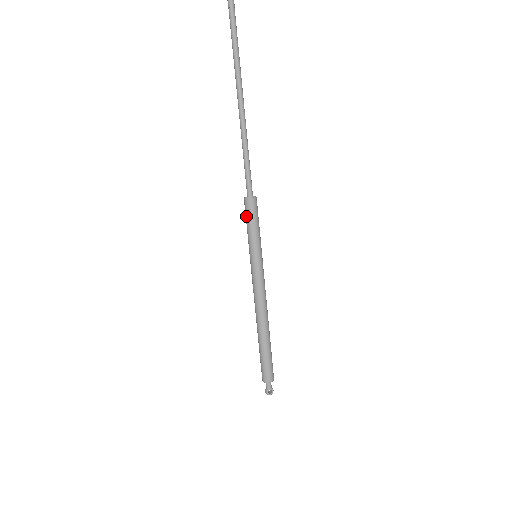
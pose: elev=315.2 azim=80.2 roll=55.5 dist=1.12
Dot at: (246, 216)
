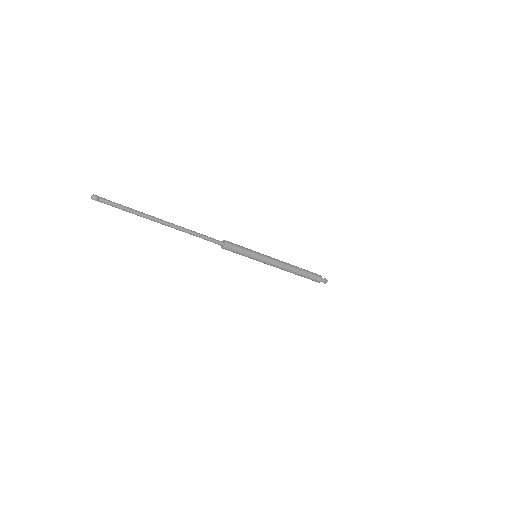
Dot at: occluded
